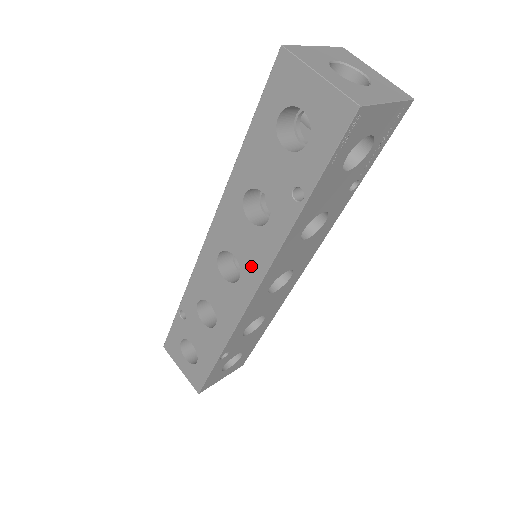
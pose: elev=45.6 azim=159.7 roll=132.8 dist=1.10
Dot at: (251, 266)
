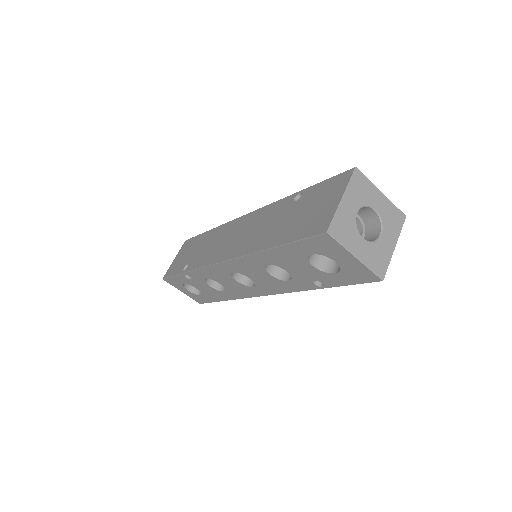
Dot at: (266, 287)
